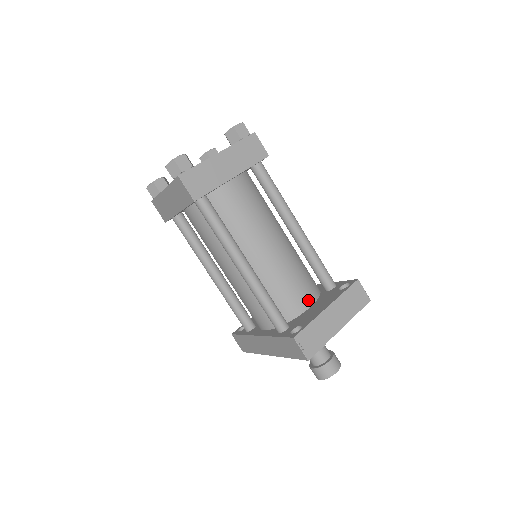
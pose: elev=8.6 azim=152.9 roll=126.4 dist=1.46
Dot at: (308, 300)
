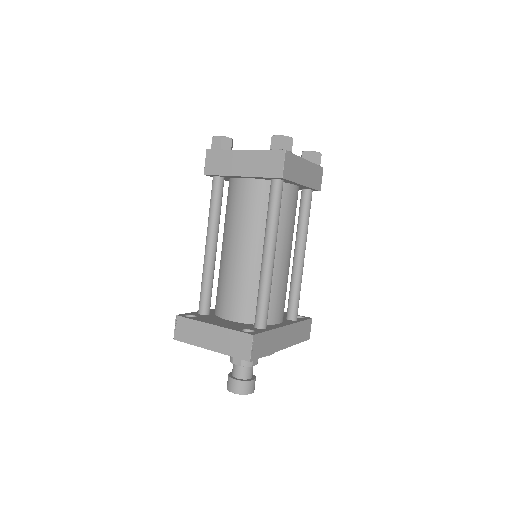
Dot at: (233, 315)
